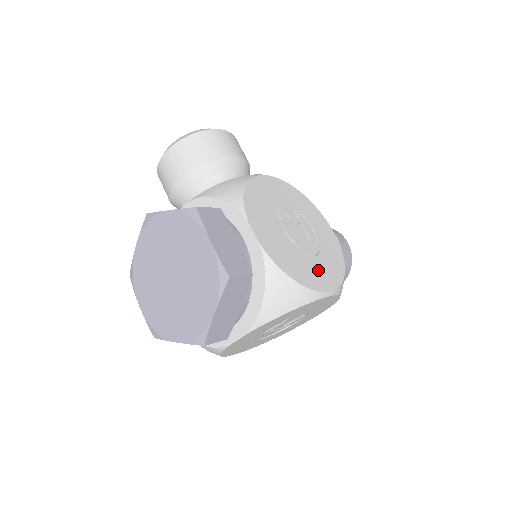
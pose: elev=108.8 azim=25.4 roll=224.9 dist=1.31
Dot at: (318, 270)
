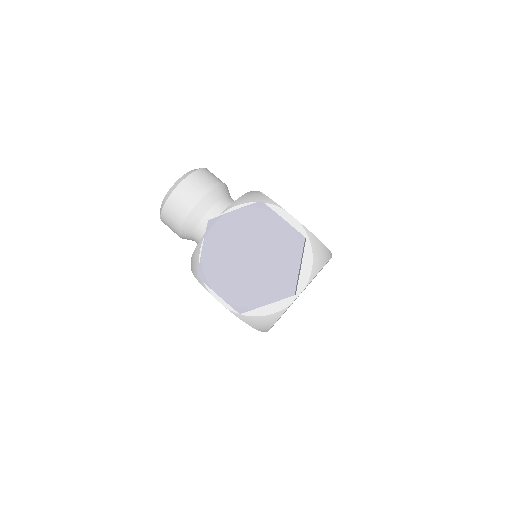
Dot at: occluded
